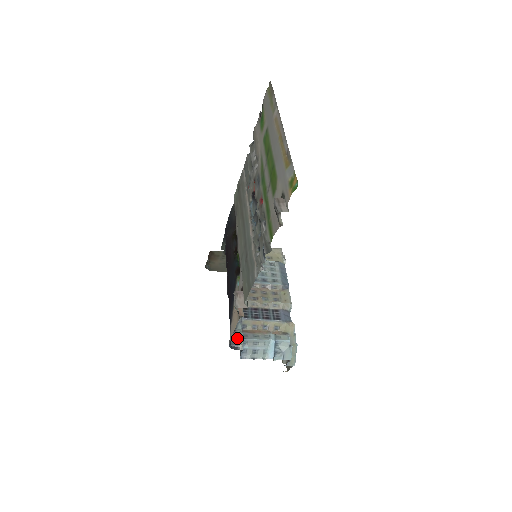
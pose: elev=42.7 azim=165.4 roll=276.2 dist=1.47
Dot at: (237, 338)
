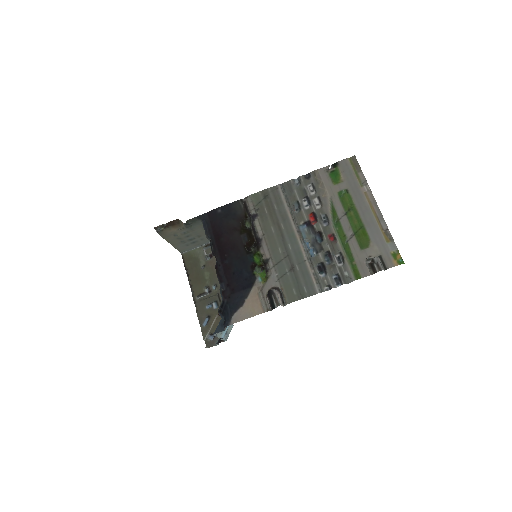
Dot at: occluded
